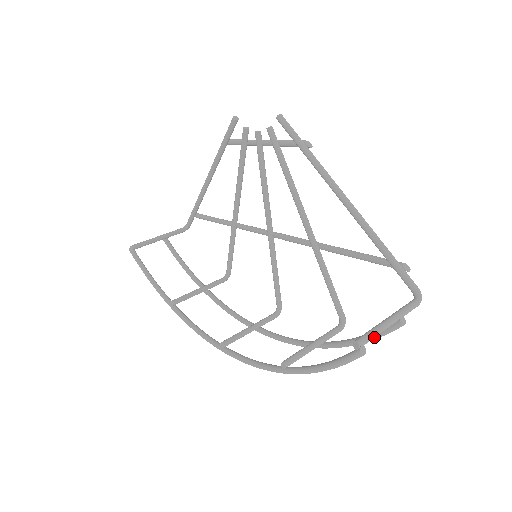
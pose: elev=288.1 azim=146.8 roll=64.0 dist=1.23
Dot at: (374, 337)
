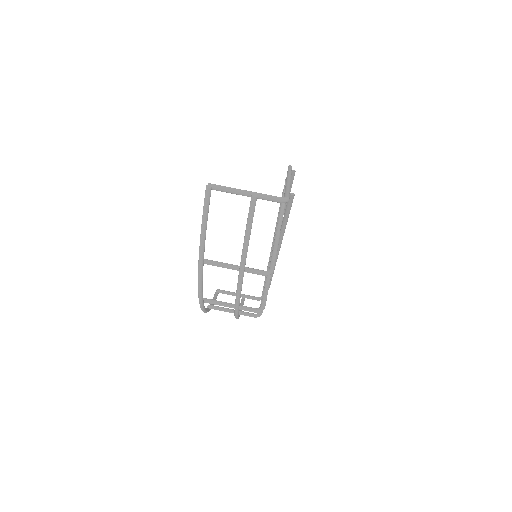
Dot at: (224, 189)
